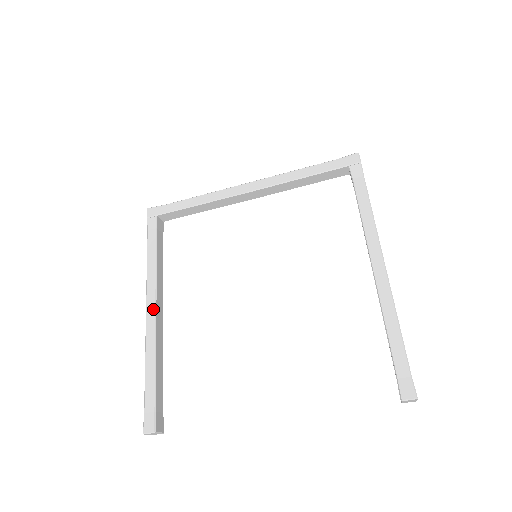
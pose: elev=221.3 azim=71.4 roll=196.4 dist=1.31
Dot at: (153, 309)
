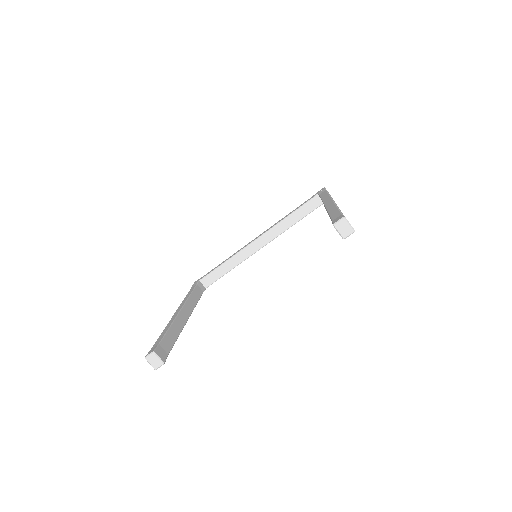
Dot at: (180, 309)
